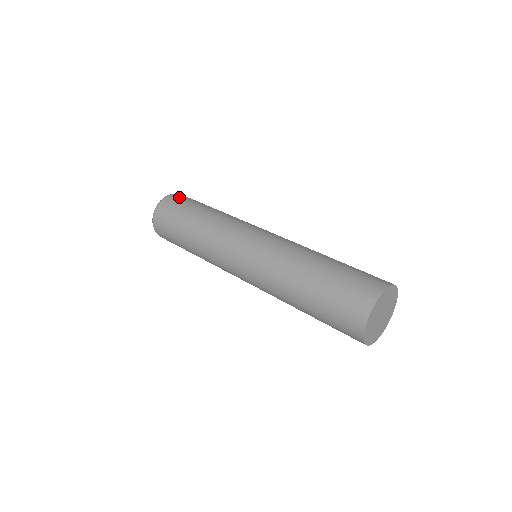
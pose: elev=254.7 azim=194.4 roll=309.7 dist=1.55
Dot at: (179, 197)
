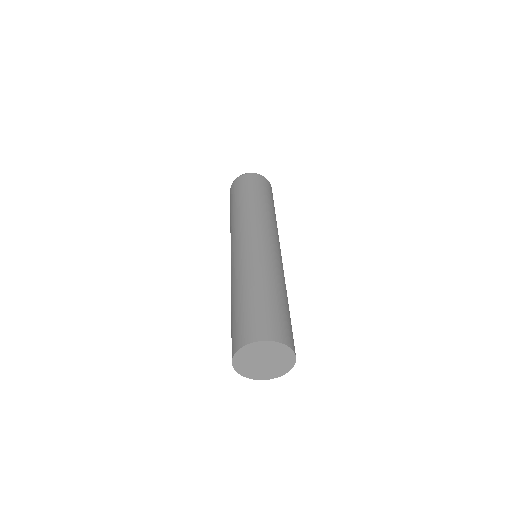
Dot at: (252, 178)
